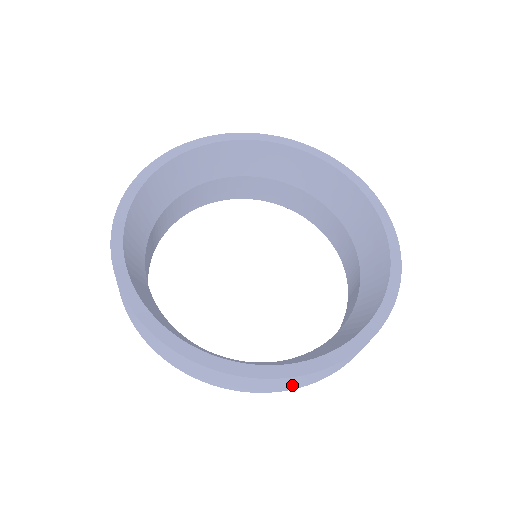
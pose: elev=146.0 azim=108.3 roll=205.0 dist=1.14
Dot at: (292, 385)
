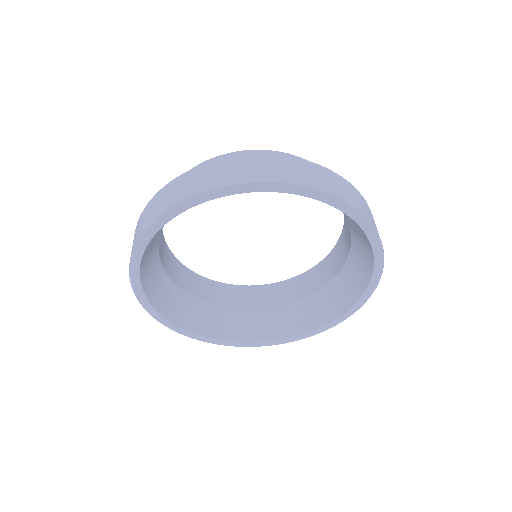
Dot at: occluded
